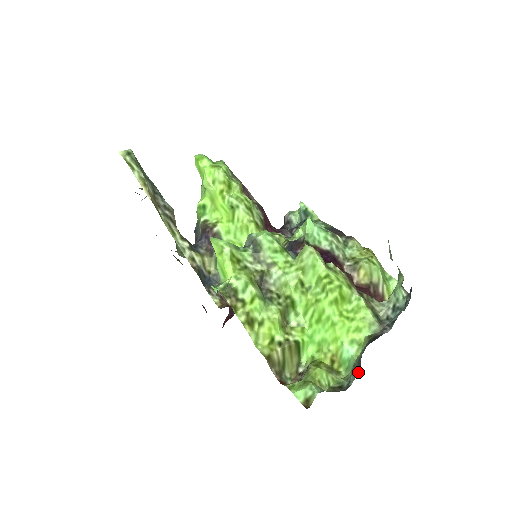
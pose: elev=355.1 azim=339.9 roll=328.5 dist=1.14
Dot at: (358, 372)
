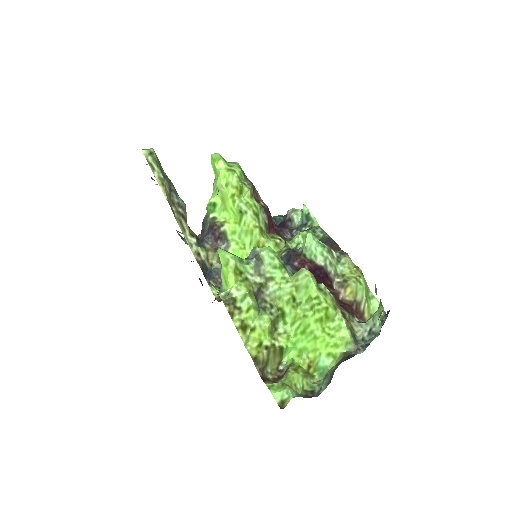
Dot at: (329, 383)
